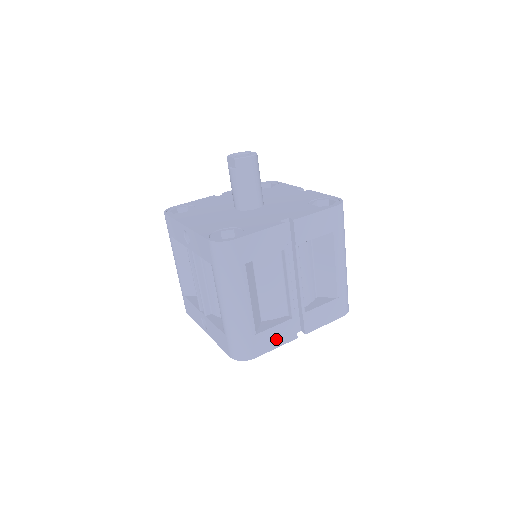
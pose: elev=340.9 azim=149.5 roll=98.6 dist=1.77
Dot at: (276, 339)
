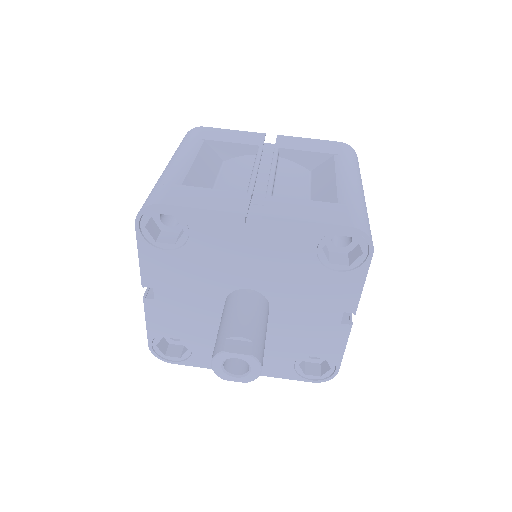
Dot at: occluded
